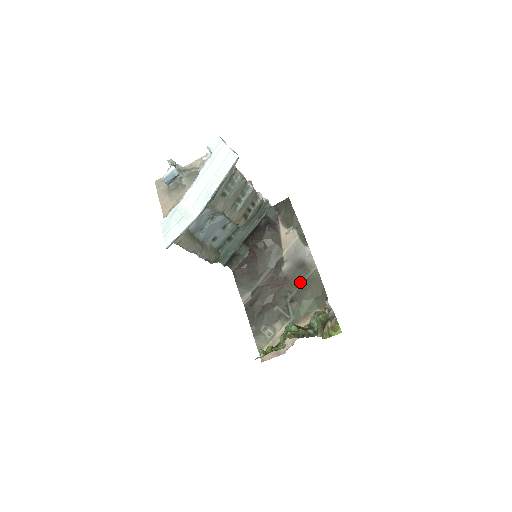
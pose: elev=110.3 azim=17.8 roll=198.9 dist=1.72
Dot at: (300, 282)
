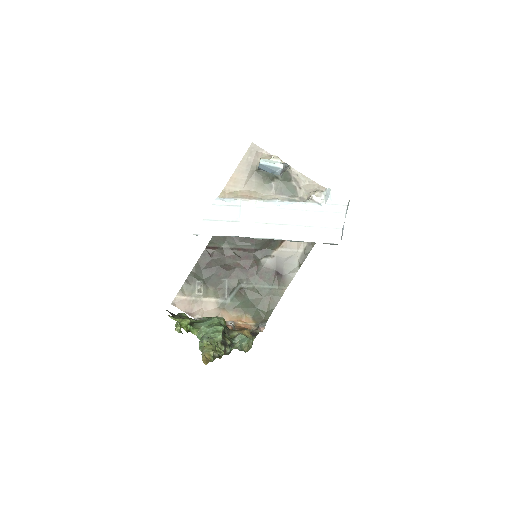
Dot at: (263, 284)
